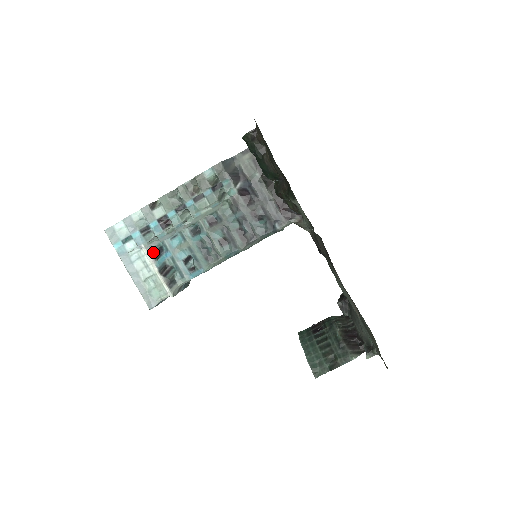
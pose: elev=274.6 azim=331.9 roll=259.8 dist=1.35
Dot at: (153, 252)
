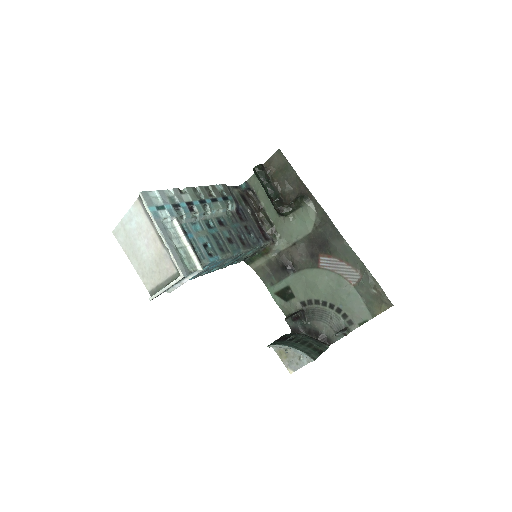
Dot at: occluded
